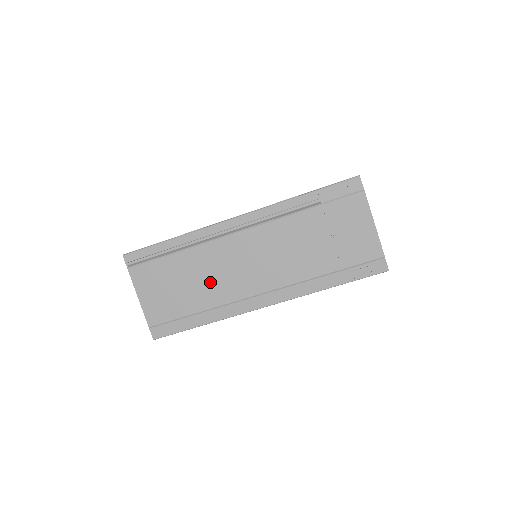
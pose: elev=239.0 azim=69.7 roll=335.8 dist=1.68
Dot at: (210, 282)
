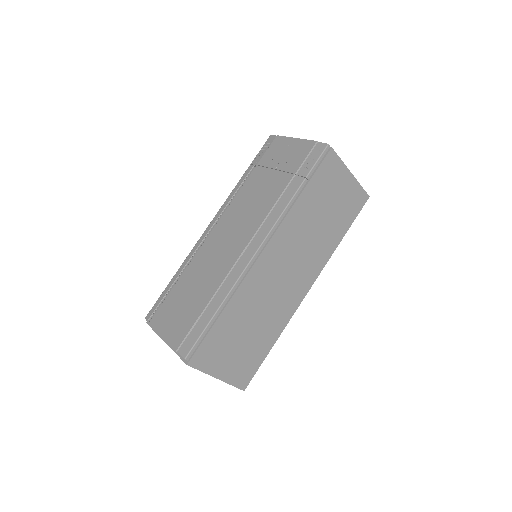
Dot at: (209, 273)
